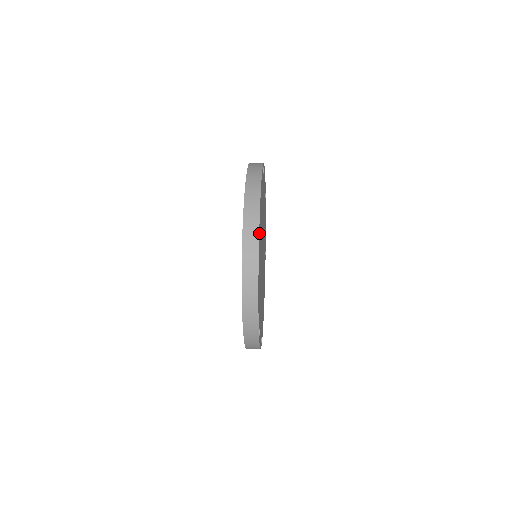
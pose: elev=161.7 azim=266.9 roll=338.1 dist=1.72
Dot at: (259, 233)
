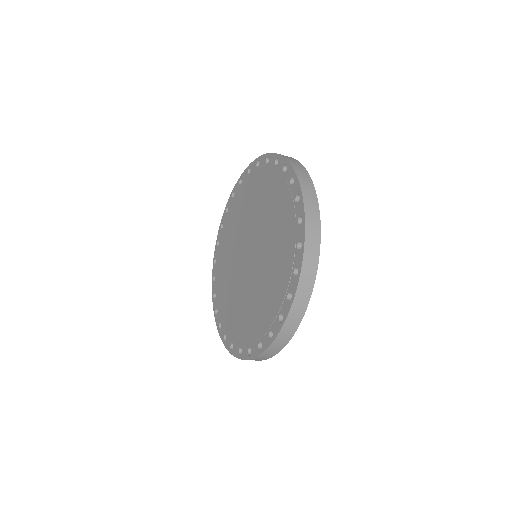
Dot at: occluded
